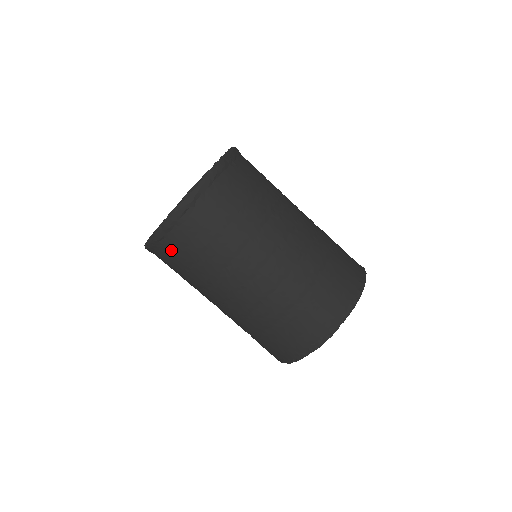
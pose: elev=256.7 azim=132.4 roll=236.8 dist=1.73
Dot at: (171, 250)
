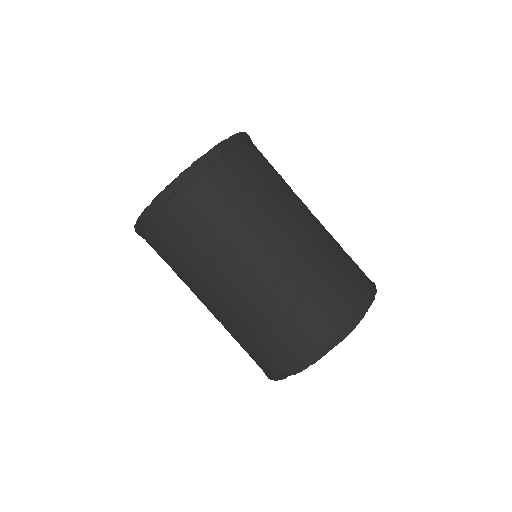
Dot at: (184, 209)
